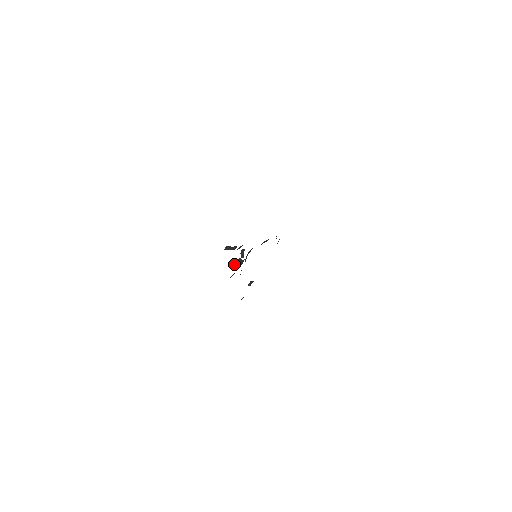
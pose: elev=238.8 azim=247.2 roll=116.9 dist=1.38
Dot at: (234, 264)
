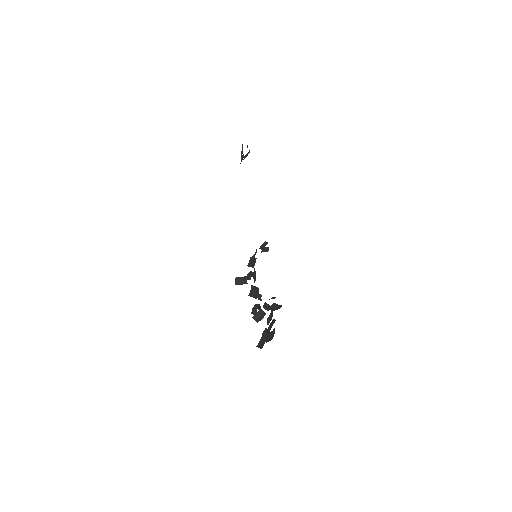
Dot at: (258, 317)
